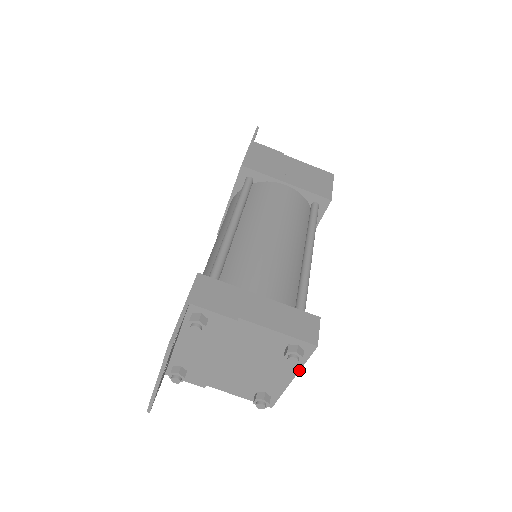
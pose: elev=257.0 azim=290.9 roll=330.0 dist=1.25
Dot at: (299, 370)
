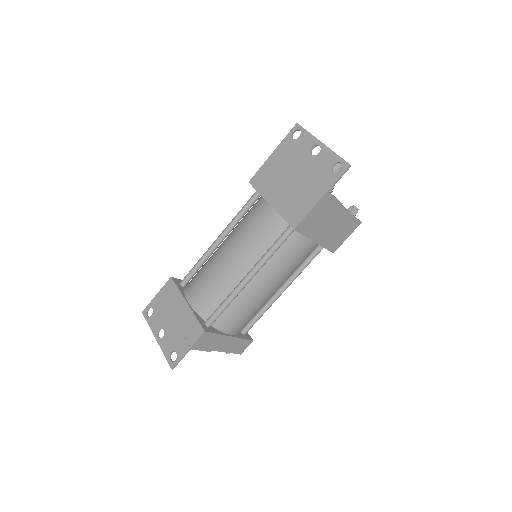
Dot at: occluded
